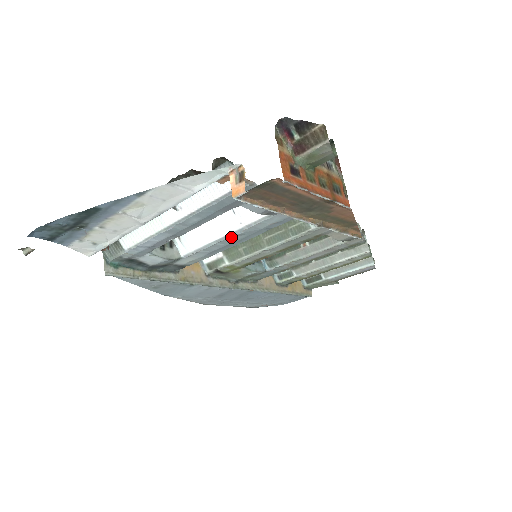
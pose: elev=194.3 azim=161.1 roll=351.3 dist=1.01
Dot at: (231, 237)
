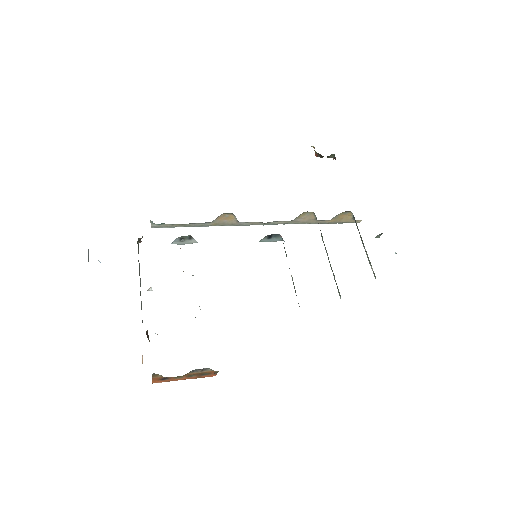
Dot at: occluded
